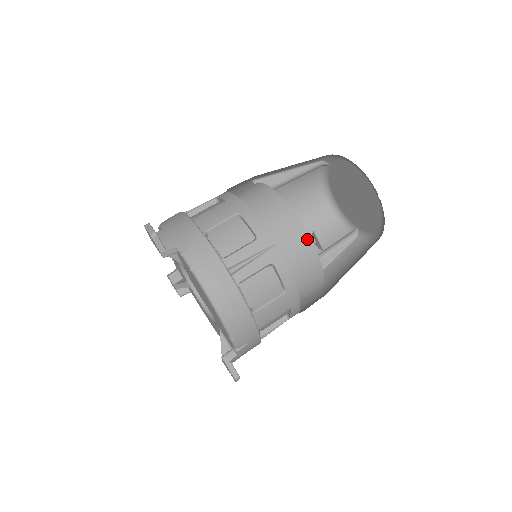
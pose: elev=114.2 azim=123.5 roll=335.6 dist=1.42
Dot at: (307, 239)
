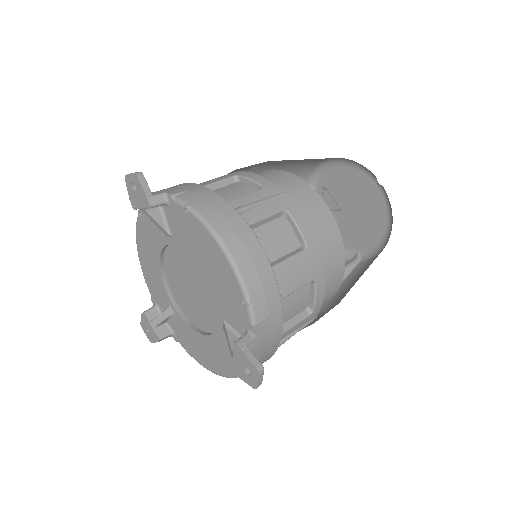
Dot at: (318, 198)
